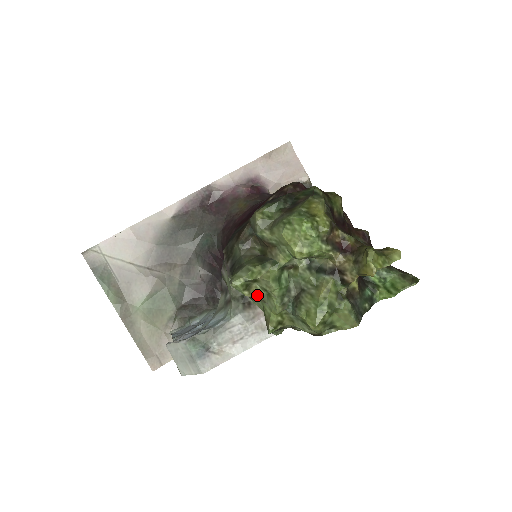
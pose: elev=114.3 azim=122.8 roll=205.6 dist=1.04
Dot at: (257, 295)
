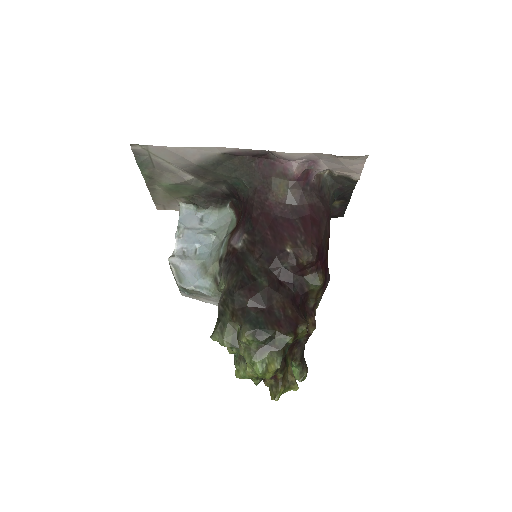
Dot at: occluded
